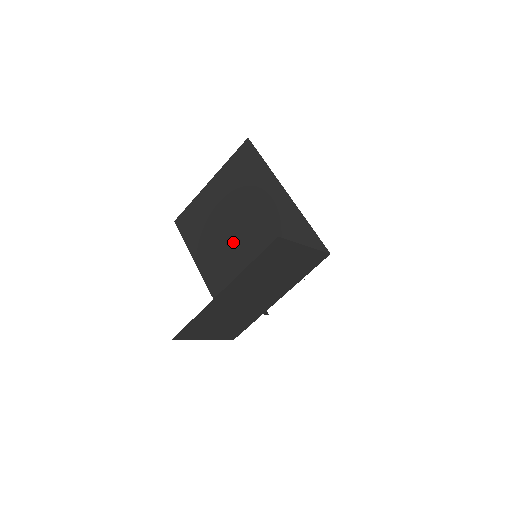
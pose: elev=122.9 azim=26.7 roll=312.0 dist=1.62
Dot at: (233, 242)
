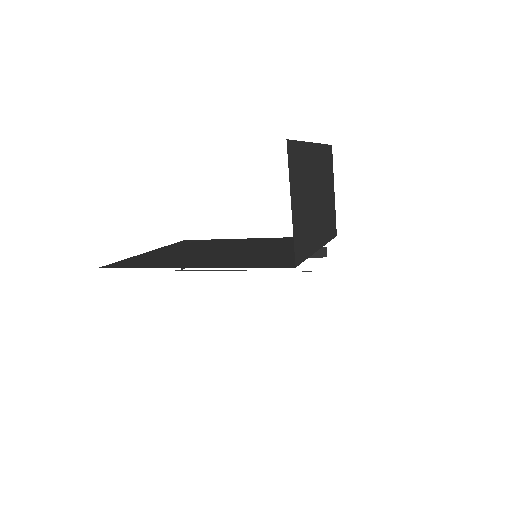
Dot at: (219, 253)
